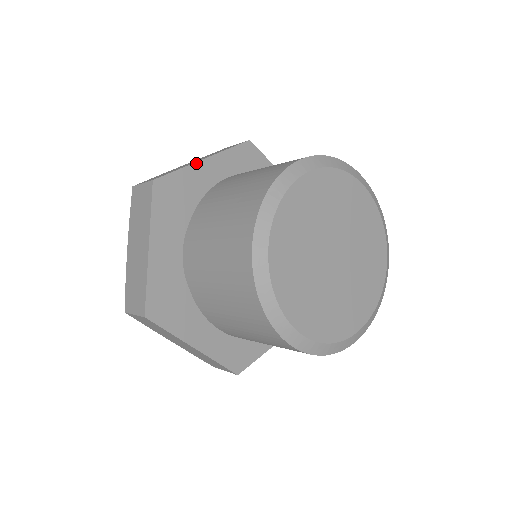
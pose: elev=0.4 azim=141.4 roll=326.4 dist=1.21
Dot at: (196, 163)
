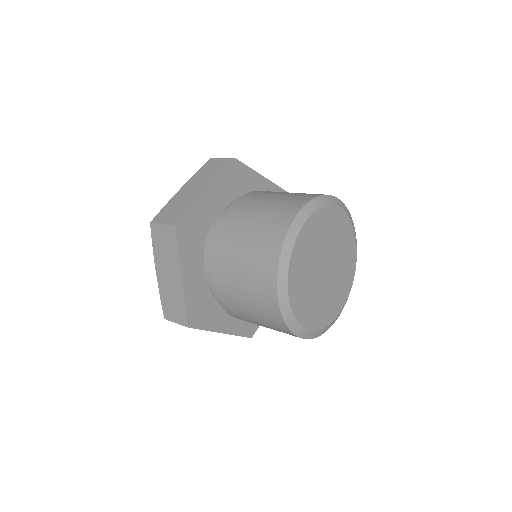
Dot at: (260, 175)
